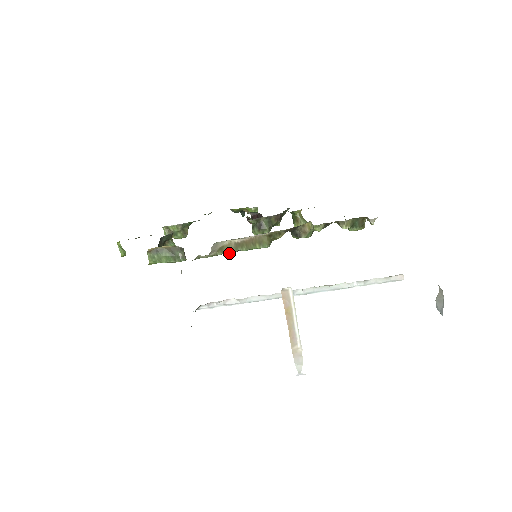
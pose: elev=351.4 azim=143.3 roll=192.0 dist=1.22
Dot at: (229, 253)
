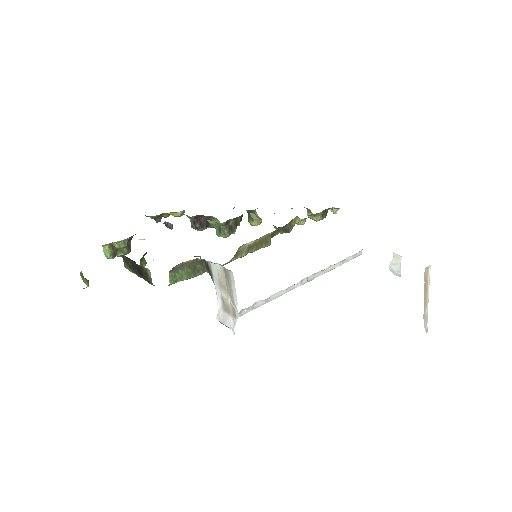
Dot at: (241, 257)
